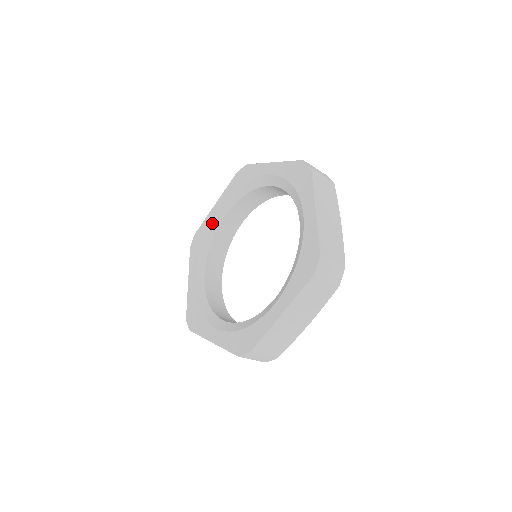
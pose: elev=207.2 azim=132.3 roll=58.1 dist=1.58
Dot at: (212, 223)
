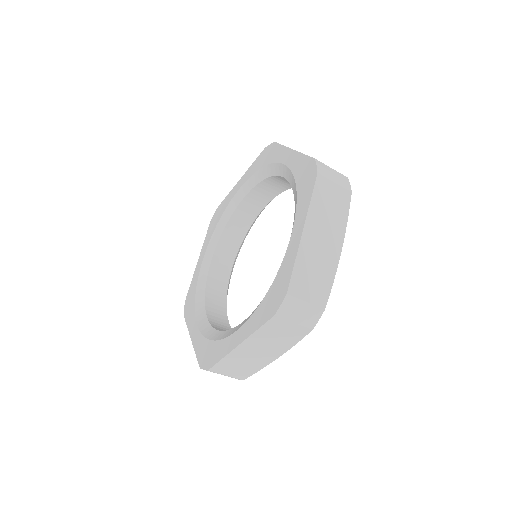
Dot at: (200, 274)
